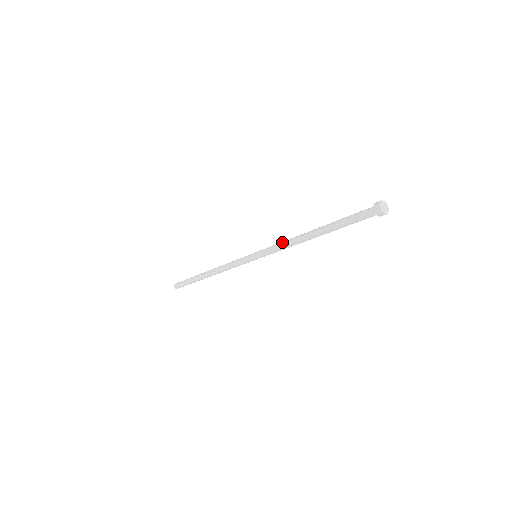
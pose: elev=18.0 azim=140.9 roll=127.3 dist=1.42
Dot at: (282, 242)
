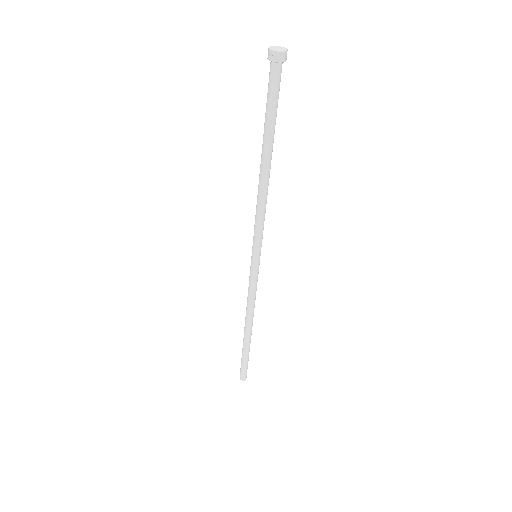
Dot at: occluded
